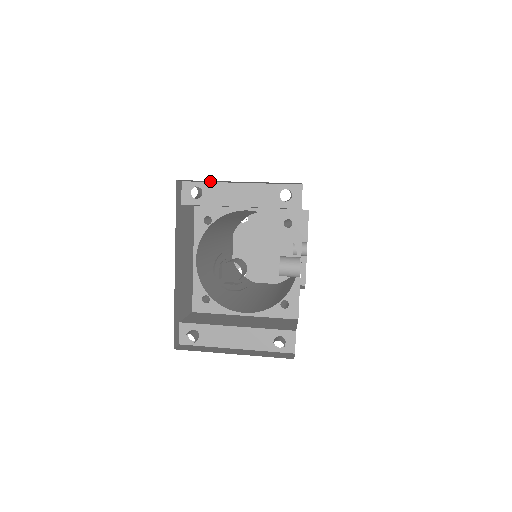
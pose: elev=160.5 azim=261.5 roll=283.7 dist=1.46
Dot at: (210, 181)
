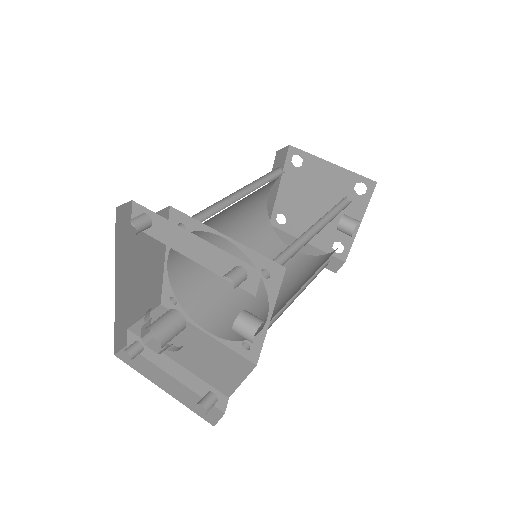
Dot at: occluded
